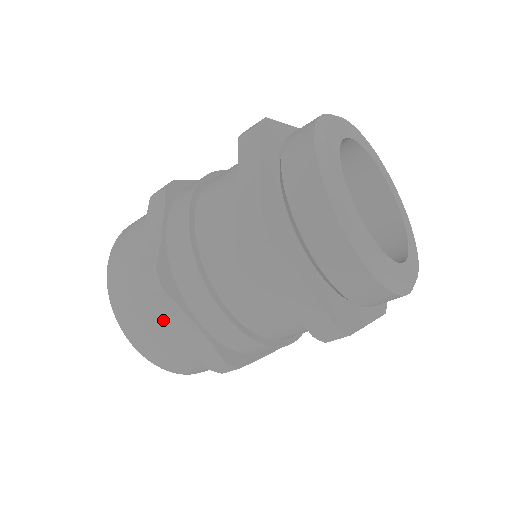
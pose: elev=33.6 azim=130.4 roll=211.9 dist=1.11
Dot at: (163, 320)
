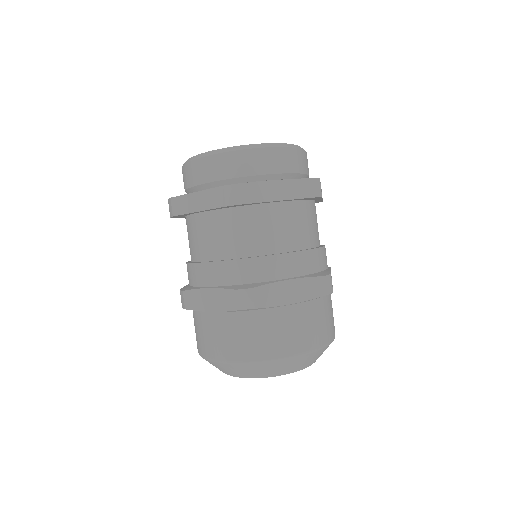
Dot at: (276, 307)
